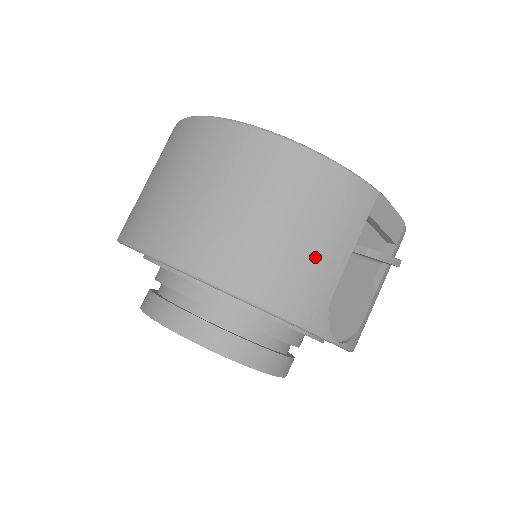
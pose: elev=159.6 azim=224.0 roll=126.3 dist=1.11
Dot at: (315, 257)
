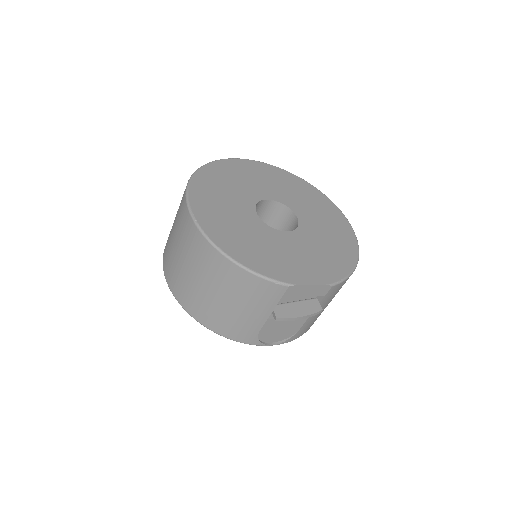
Dot at: (243, 316)
